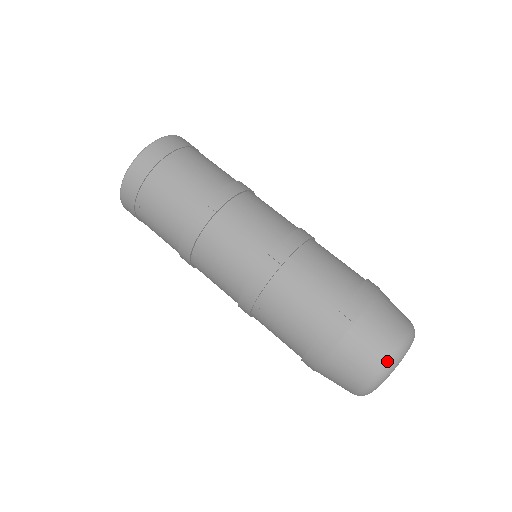
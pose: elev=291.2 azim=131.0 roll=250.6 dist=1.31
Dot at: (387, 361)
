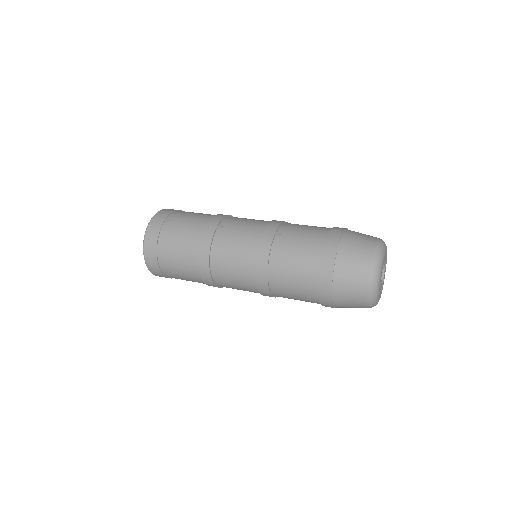
Dot at: (379, 238)
